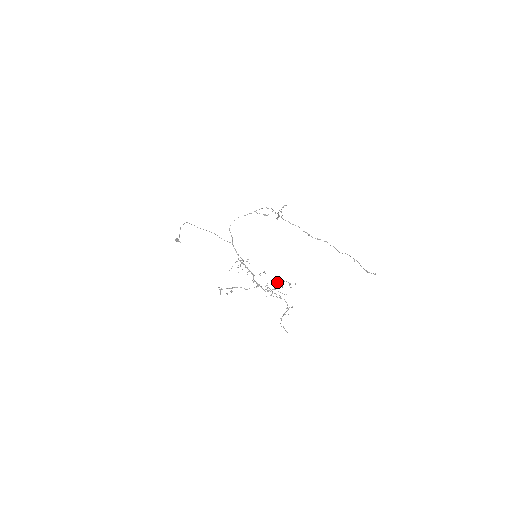
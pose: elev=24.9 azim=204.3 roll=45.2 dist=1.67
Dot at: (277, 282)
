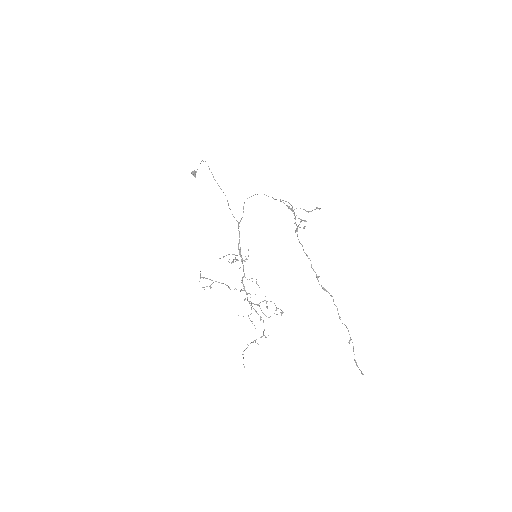
Dot at: occluded
